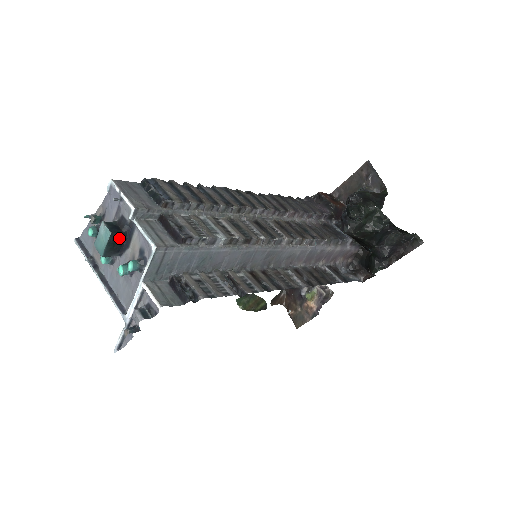
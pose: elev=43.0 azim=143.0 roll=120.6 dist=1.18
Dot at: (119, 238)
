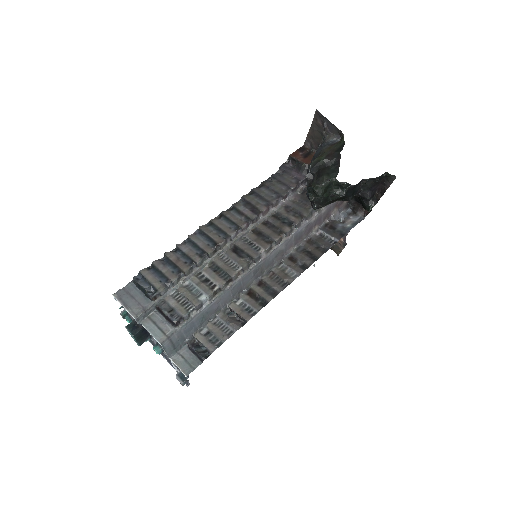
Dot at: (141, 333)
